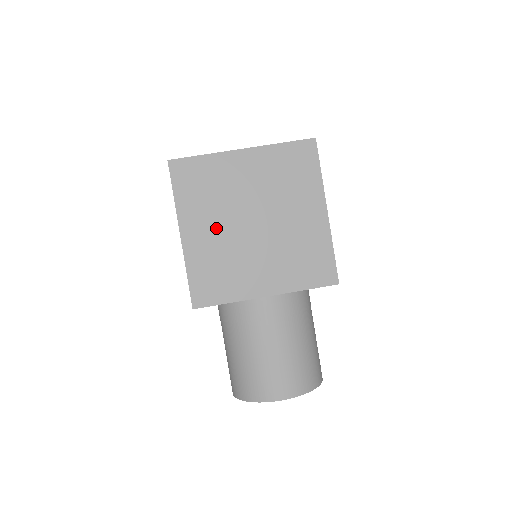
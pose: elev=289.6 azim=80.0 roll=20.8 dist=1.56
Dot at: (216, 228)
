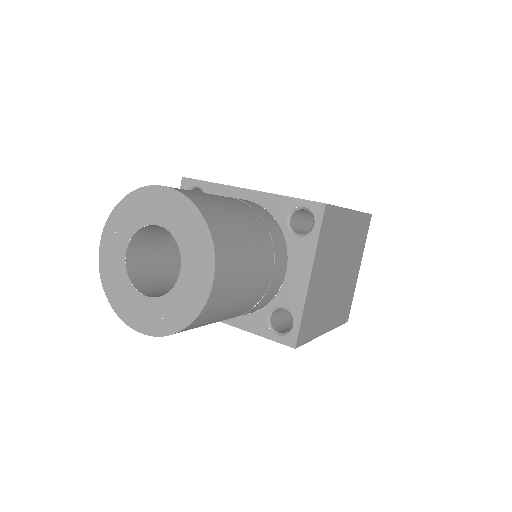
Dot at: occluded
